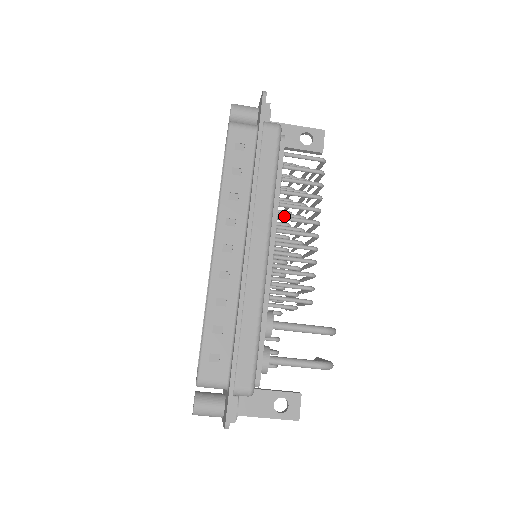
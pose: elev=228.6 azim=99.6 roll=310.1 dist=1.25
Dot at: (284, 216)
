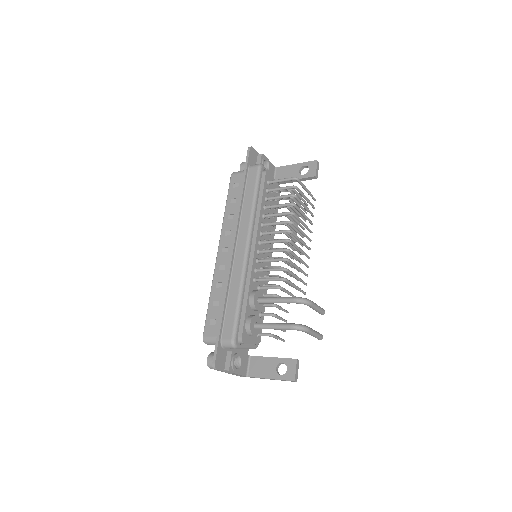
Dot at: (267, 223)
